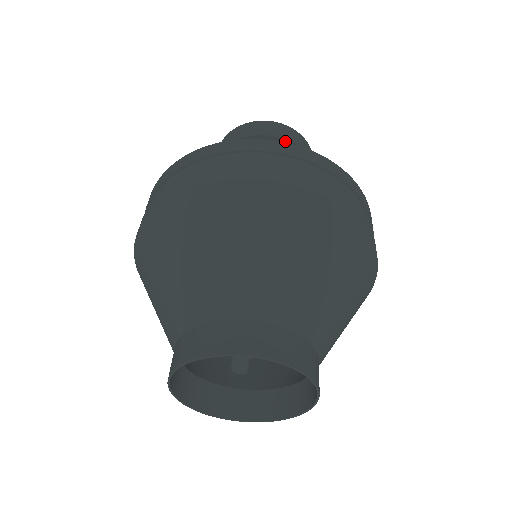
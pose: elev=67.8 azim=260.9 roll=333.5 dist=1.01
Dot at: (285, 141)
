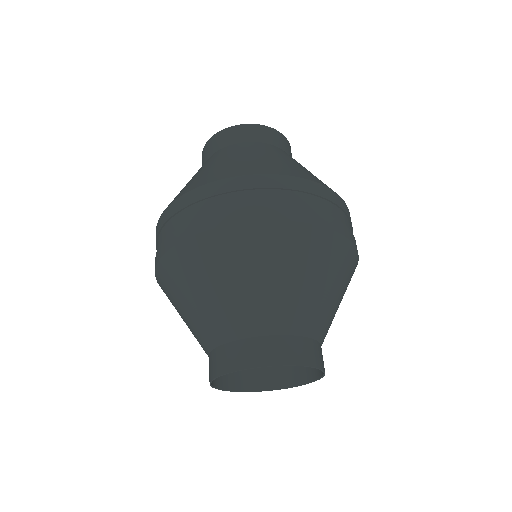
Dot at: (257, 166)
